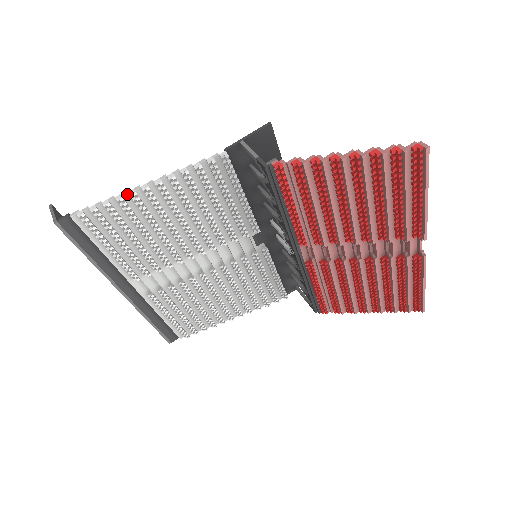
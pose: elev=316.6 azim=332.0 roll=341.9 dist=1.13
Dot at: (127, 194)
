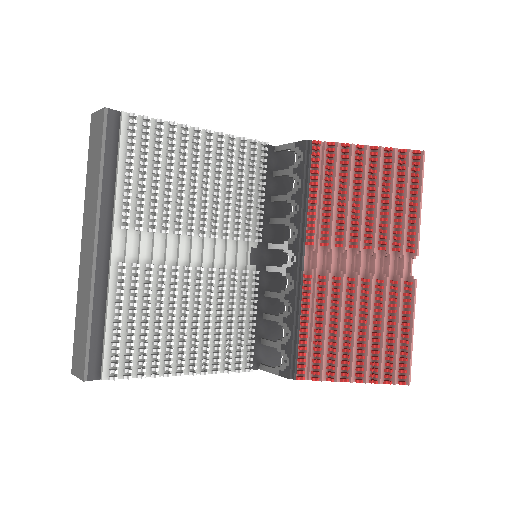
Dot at: (179, 126)
